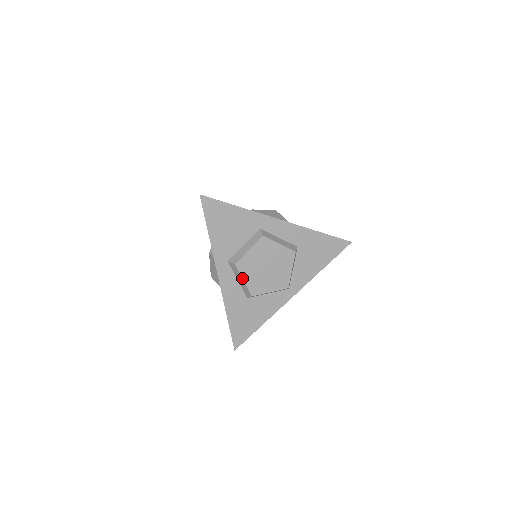
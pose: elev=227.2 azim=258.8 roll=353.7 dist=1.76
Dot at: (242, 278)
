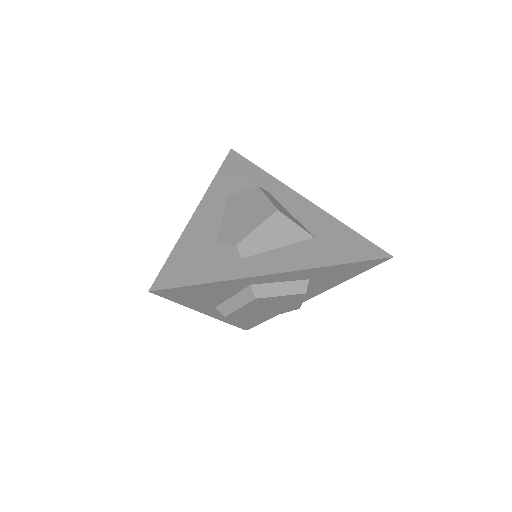
Dot at: occluded
